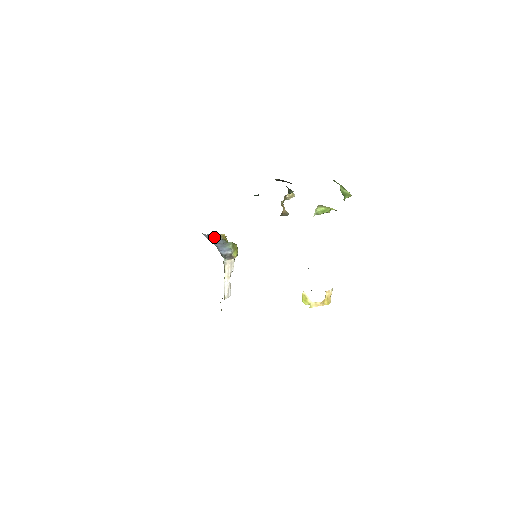
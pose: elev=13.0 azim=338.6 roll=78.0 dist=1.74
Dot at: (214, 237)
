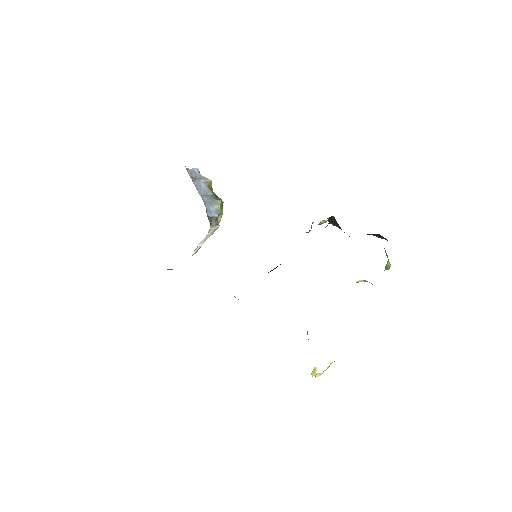
Dot at: (199, 179)
